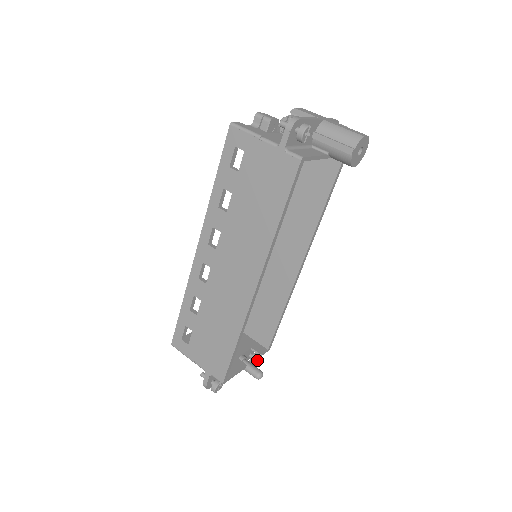
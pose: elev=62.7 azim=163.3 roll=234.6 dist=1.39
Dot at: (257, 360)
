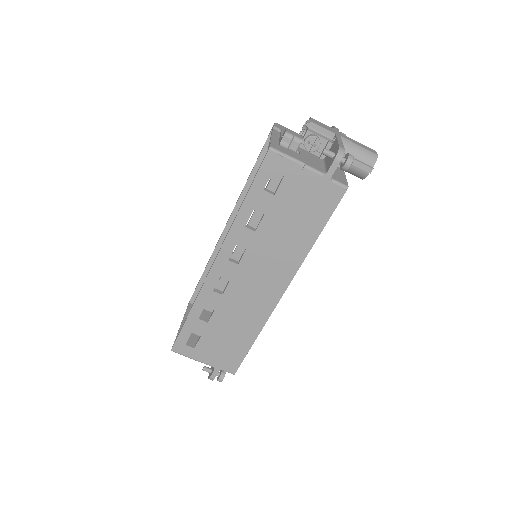
Dot at: occluded
